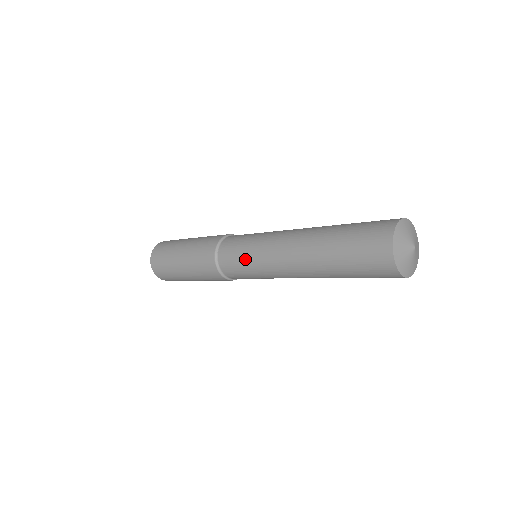
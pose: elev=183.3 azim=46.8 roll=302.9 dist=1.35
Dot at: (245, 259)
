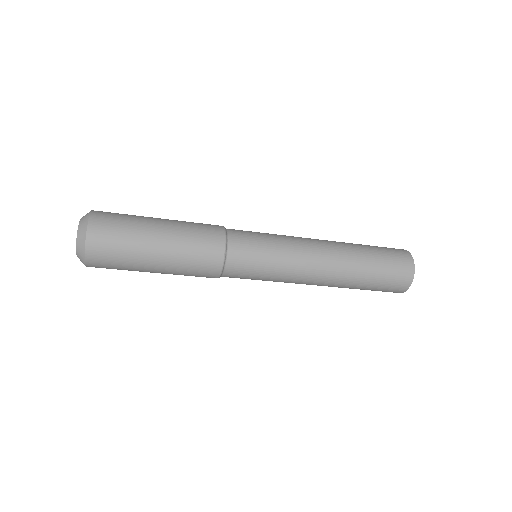
Dot at: (267, 234)
